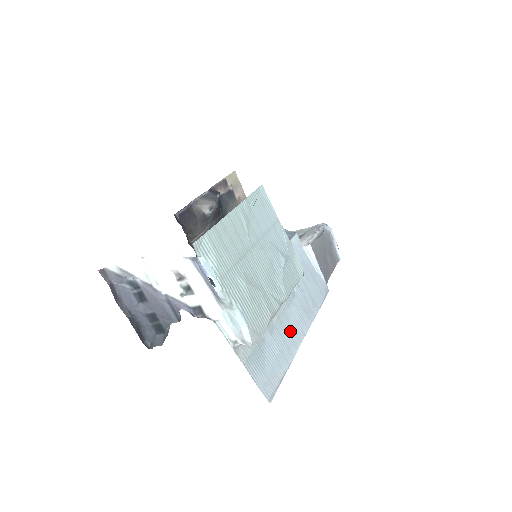
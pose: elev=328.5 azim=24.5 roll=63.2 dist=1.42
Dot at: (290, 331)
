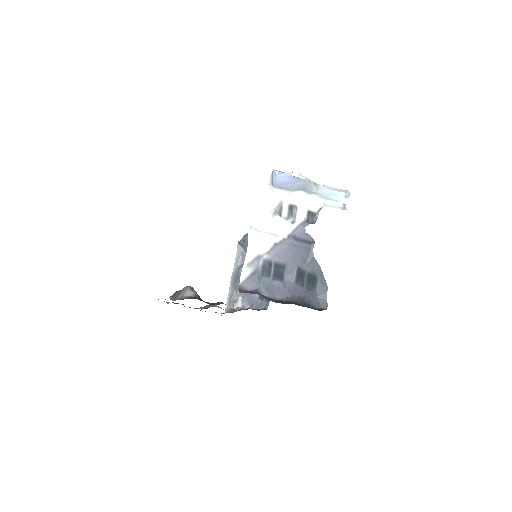
Dot at: occluded
